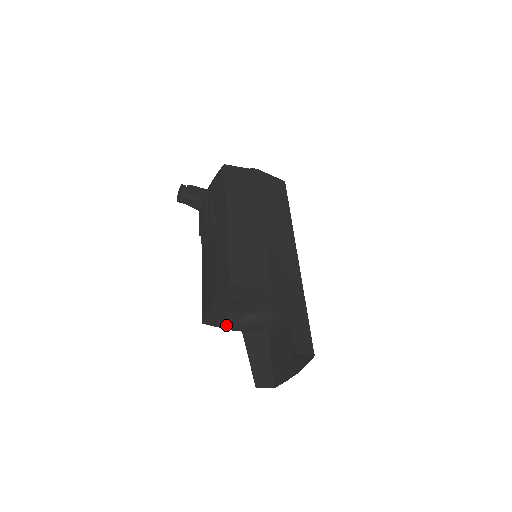
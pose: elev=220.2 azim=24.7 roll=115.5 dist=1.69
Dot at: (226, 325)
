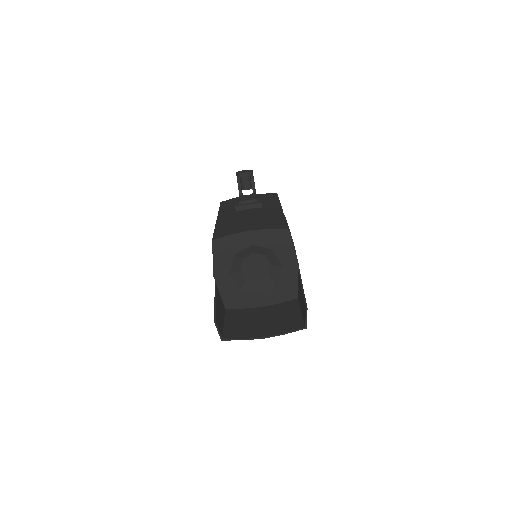
Dot at: (220, 263)
